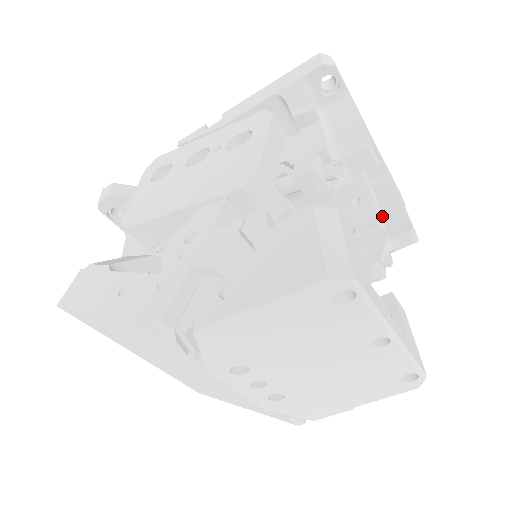
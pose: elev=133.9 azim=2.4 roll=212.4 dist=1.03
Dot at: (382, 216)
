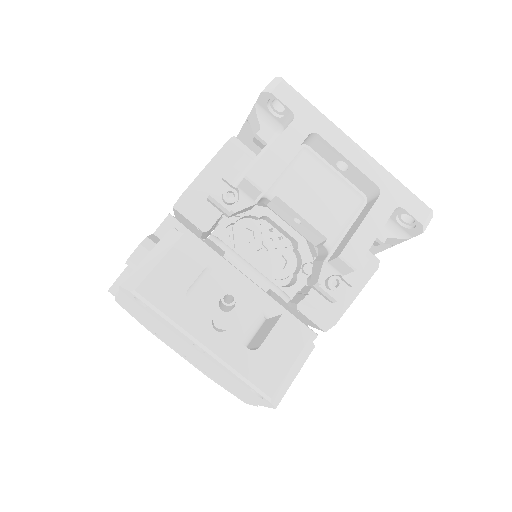
Dot at: (343, 237)
